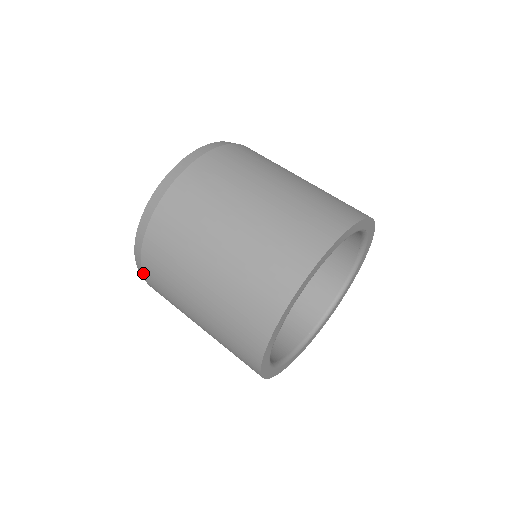
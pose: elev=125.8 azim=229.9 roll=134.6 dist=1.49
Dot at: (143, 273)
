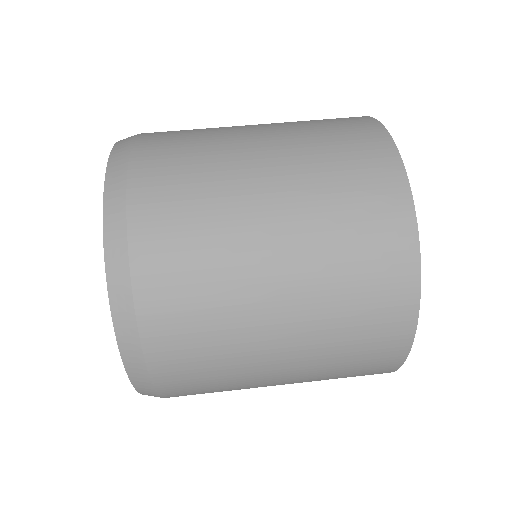
Dot at: occluded
